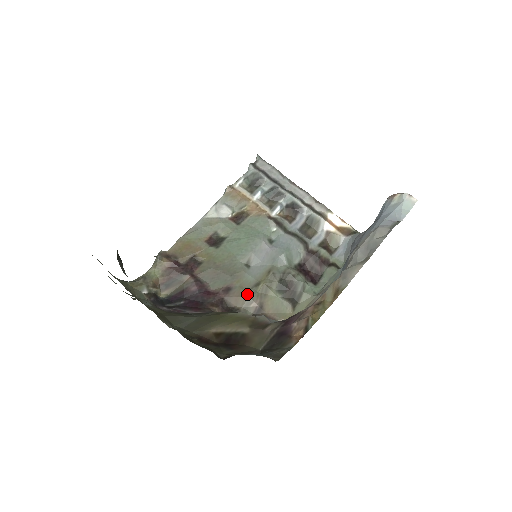
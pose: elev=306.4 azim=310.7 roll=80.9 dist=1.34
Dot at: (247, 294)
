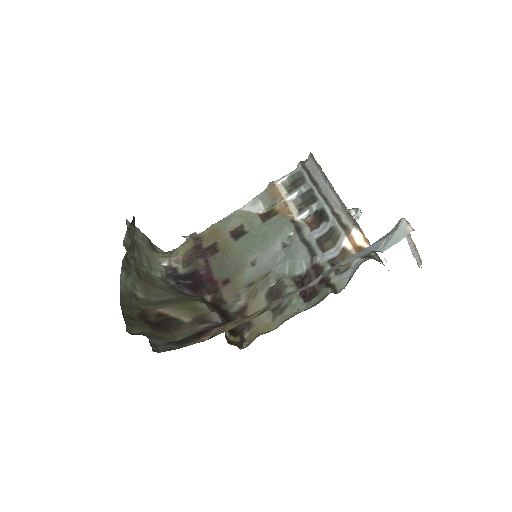
Dot at: (238, 291)
